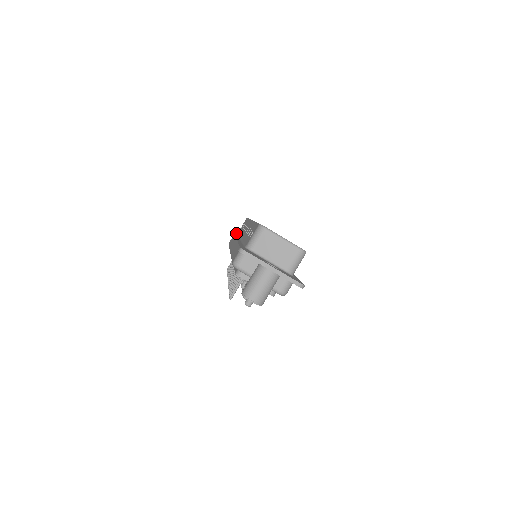
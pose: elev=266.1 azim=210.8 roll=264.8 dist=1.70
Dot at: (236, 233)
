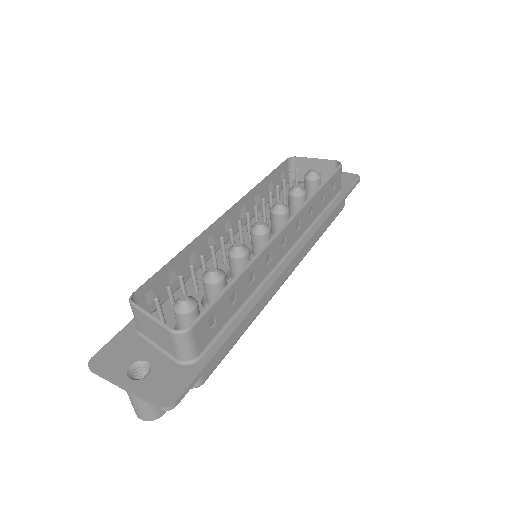
Dot at: occluded
